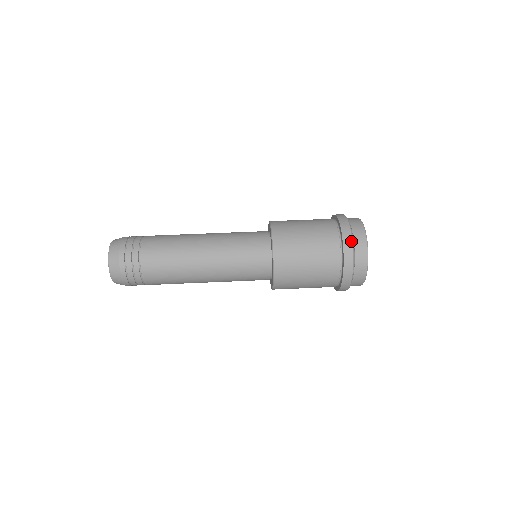
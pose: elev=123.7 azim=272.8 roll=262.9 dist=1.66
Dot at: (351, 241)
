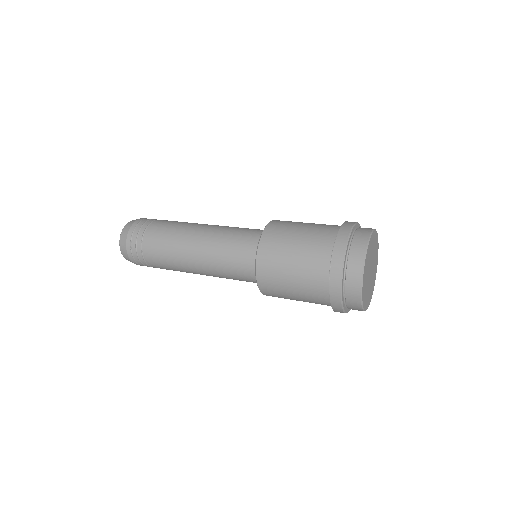
Dot at: occluded
